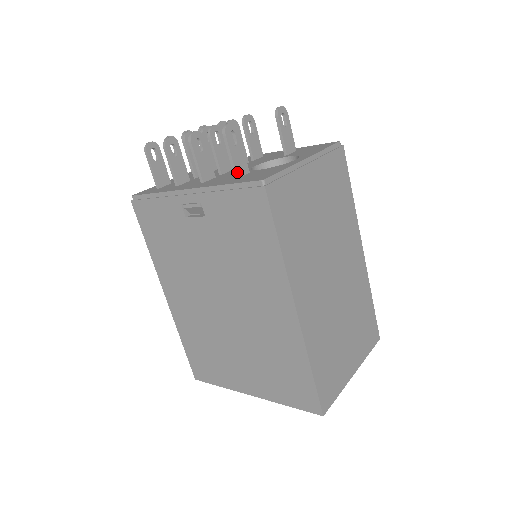
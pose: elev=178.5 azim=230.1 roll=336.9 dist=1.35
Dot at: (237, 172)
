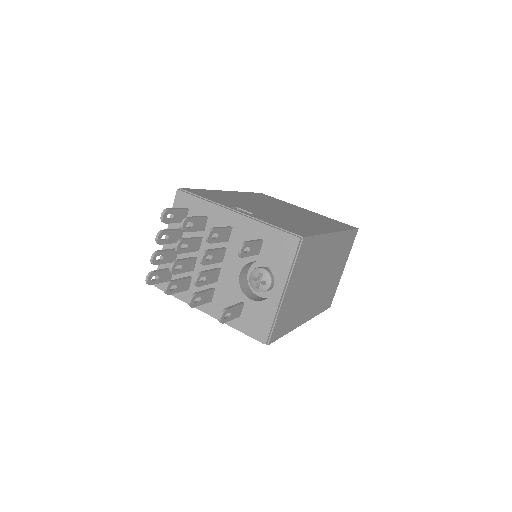
Dot at: (238, 316)
